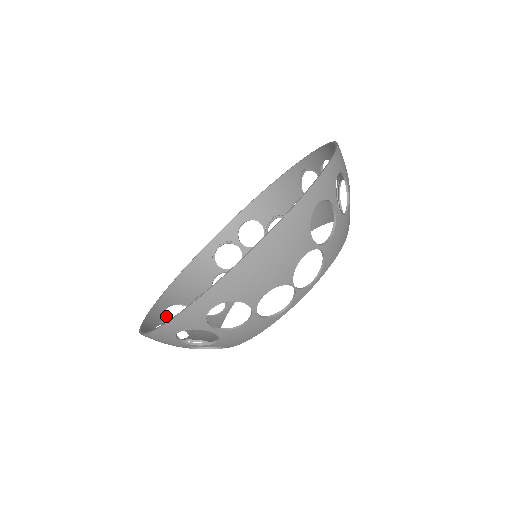
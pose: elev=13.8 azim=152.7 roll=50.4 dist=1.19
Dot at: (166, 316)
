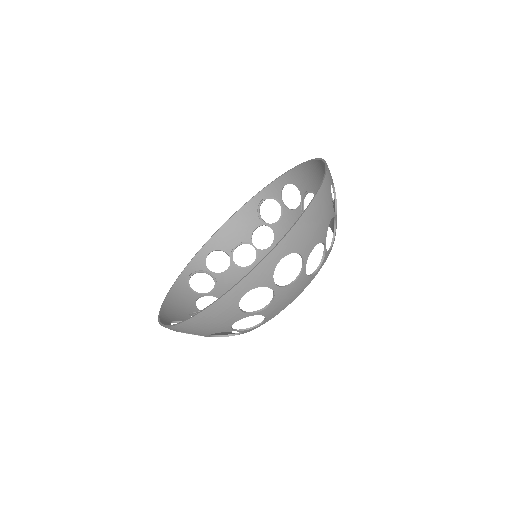
Dot at: occluded
